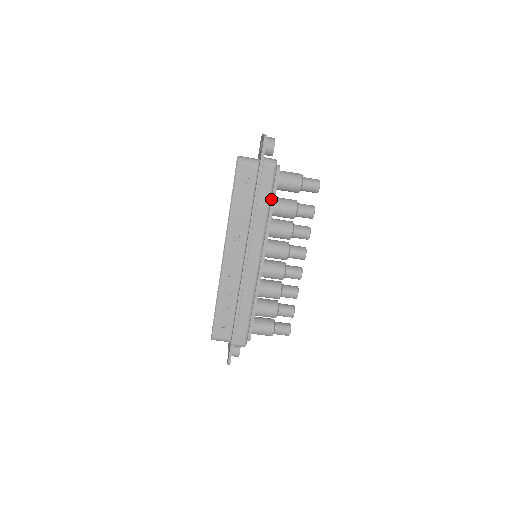
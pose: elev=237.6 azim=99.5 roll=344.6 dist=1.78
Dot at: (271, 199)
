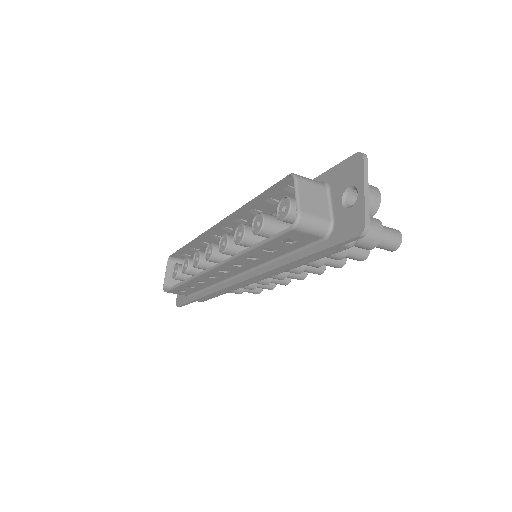
Dot at: occluded
